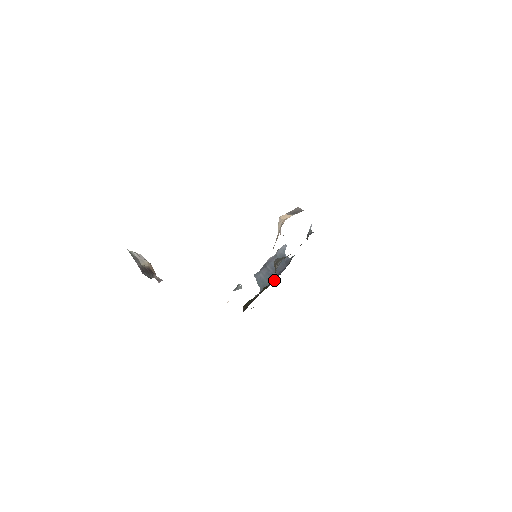
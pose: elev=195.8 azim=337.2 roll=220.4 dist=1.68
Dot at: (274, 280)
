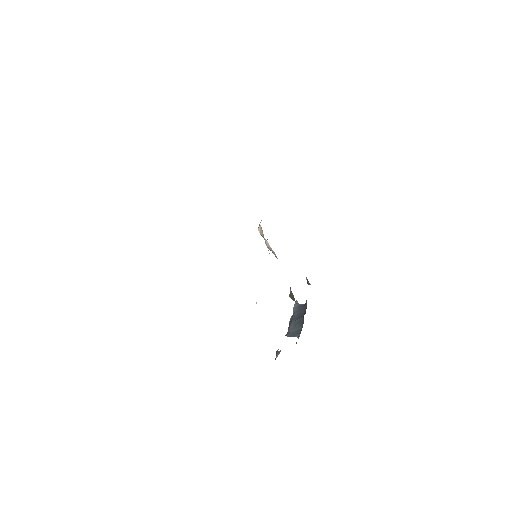
Dot at: (303, 321)
